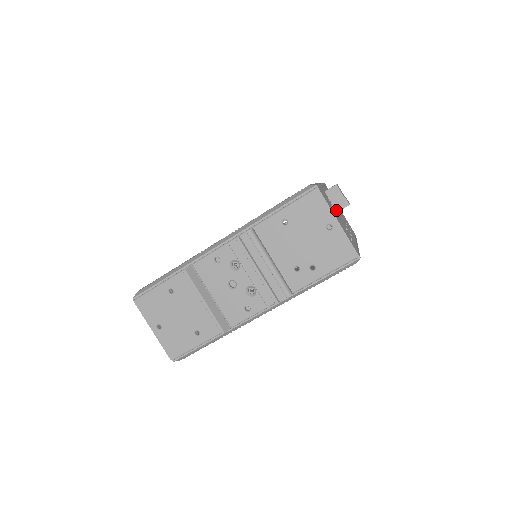
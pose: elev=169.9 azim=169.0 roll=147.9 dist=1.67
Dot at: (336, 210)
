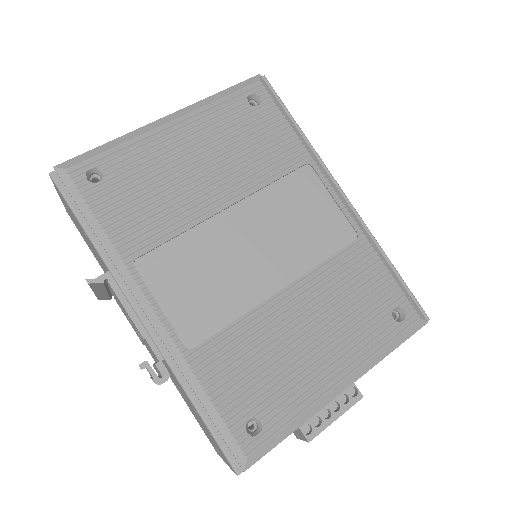
Dot at: occluded
